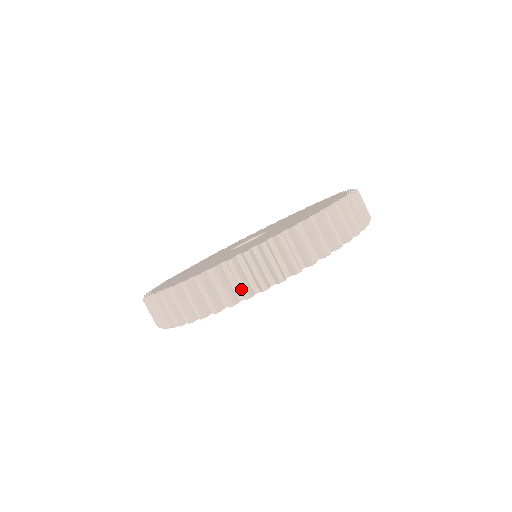
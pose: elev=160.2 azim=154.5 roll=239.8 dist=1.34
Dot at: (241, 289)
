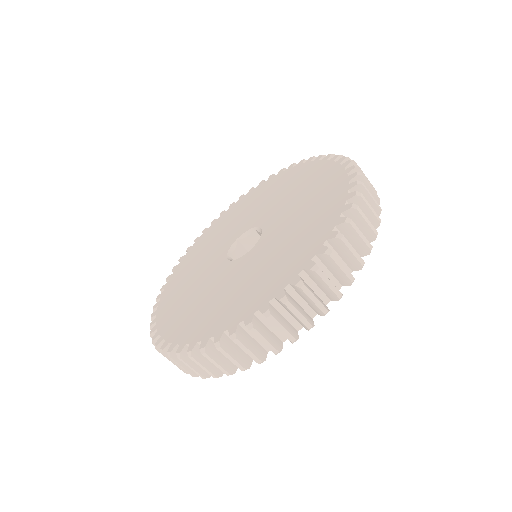
Dot at: (236, 365)
